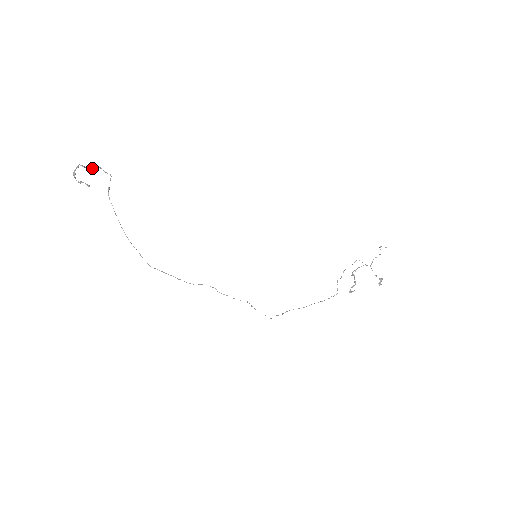
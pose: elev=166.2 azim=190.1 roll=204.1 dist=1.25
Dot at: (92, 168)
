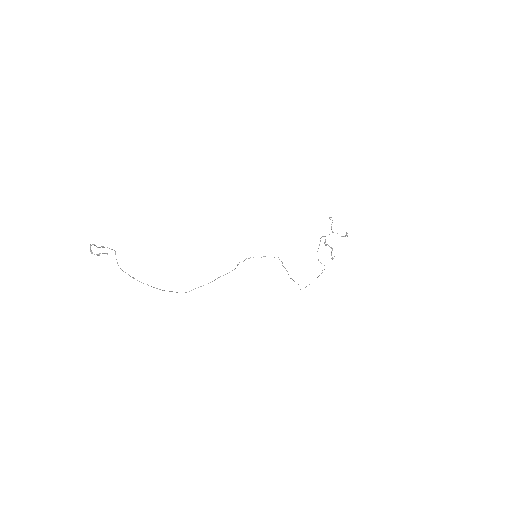
Dot at: occluded
